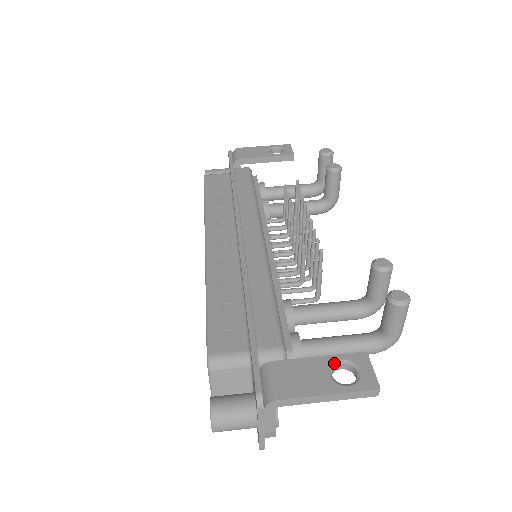
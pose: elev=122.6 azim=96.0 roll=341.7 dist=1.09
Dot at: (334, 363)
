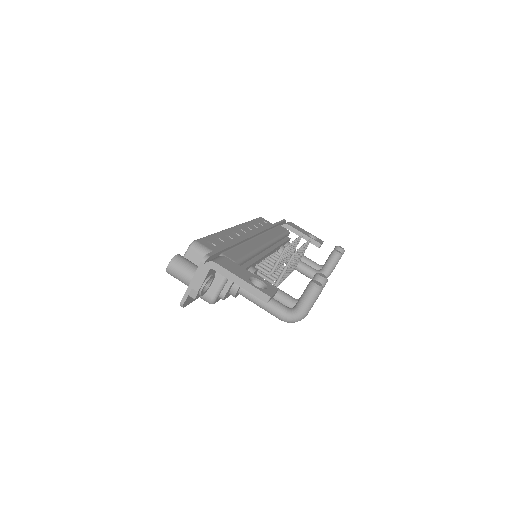
Dot at: (257, 279)
